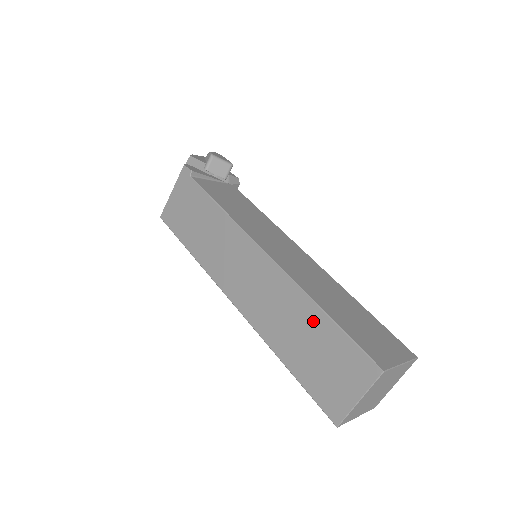
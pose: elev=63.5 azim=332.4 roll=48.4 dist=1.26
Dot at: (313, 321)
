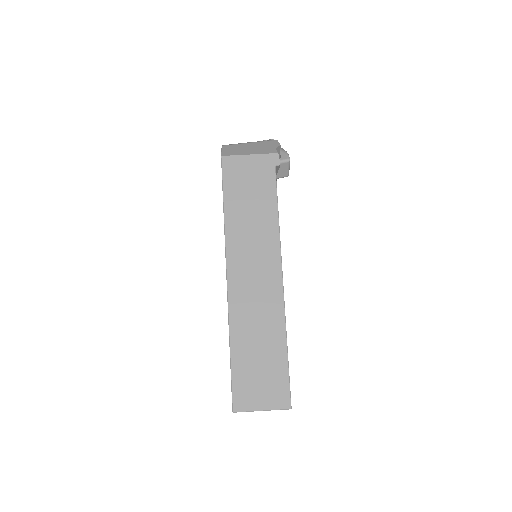
Dot at: (275, 346)
